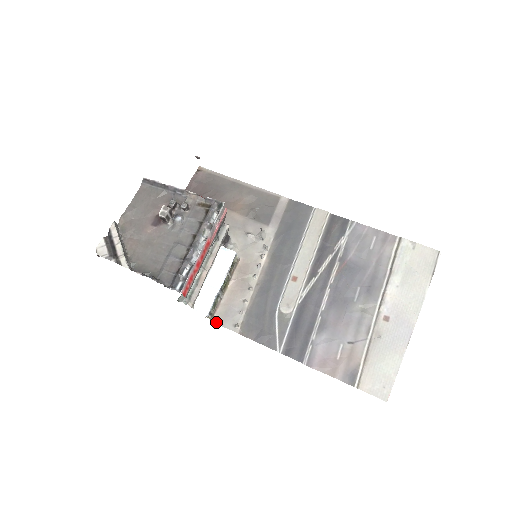
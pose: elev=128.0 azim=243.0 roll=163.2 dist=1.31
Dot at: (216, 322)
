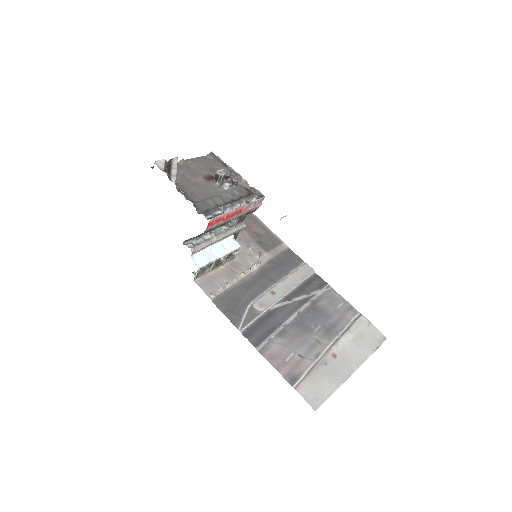
Dot at: (197, 283)
